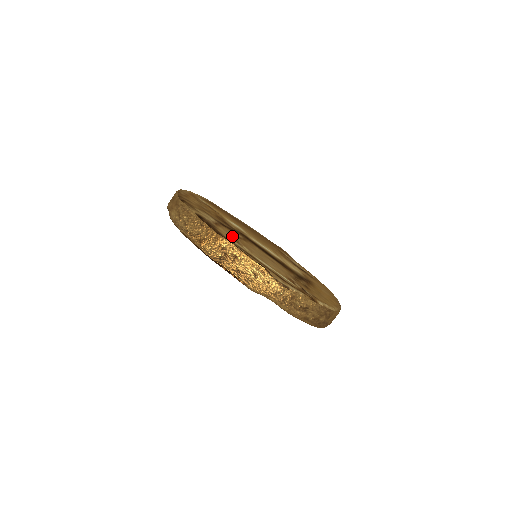
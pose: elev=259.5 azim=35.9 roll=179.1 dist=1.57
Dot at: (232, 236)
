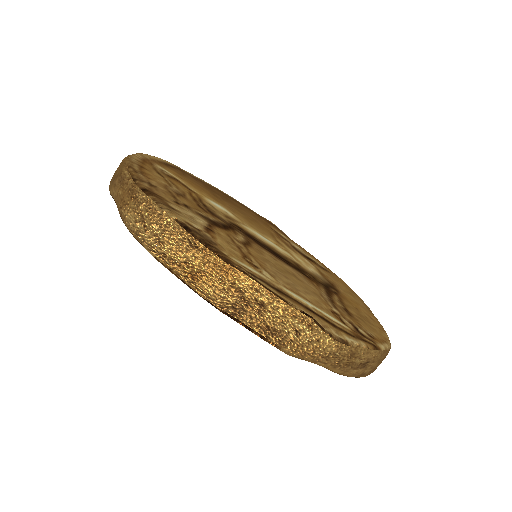
Dot at: (239, 251)
